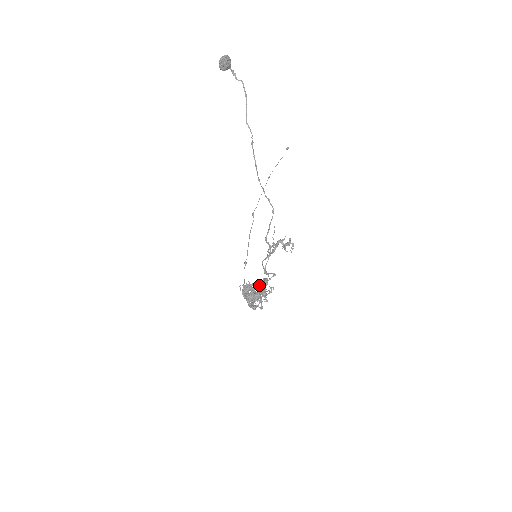
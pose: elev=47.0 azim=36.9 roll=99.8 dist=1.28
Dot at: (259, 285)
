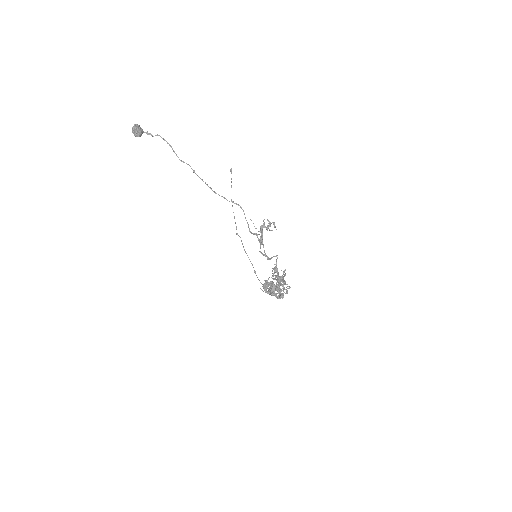
Dot at: (272, 275)
